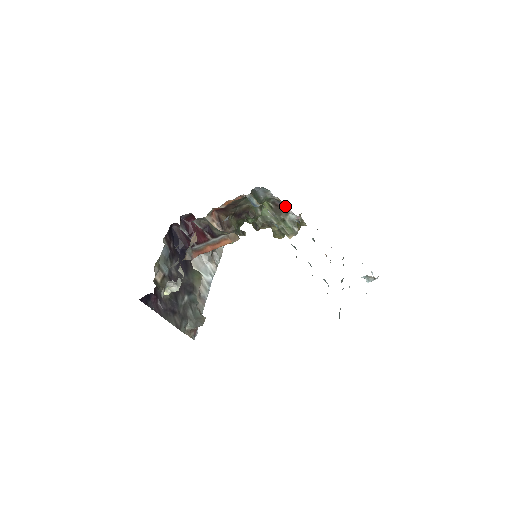
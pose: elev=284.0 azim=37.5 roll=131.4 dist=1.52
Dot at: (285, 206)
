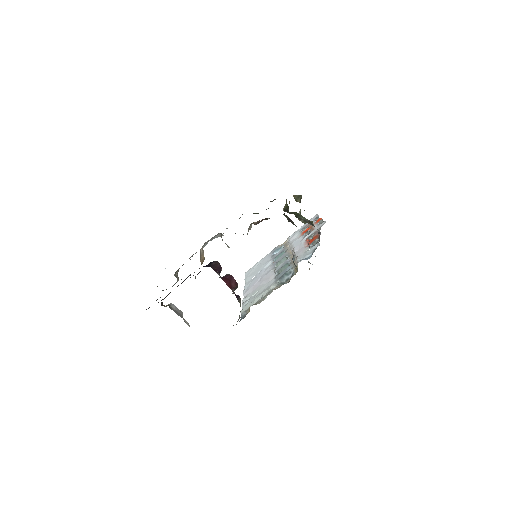
Dot at: occluded
